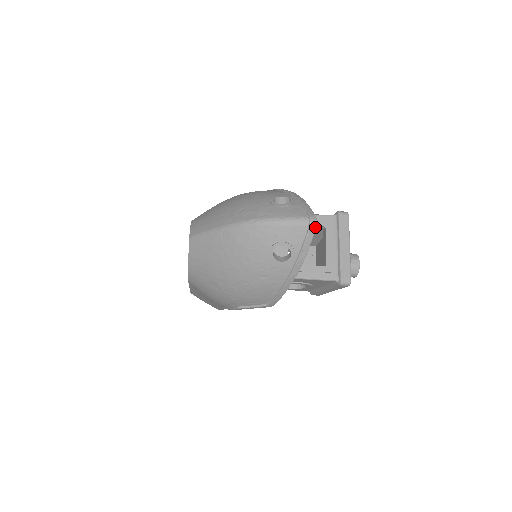
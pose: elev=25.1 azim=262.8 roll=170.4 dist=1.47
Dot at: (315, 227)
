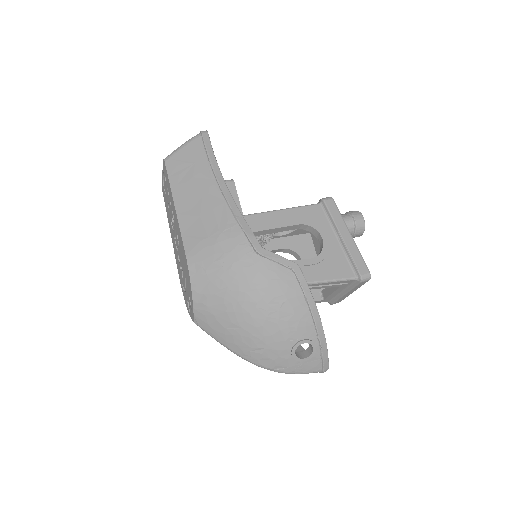
Dot at: occluded
